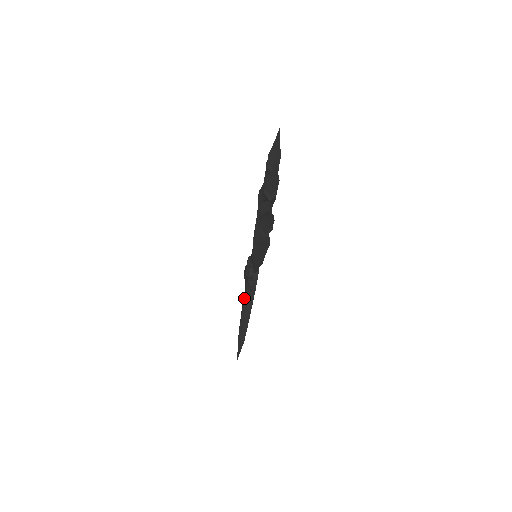
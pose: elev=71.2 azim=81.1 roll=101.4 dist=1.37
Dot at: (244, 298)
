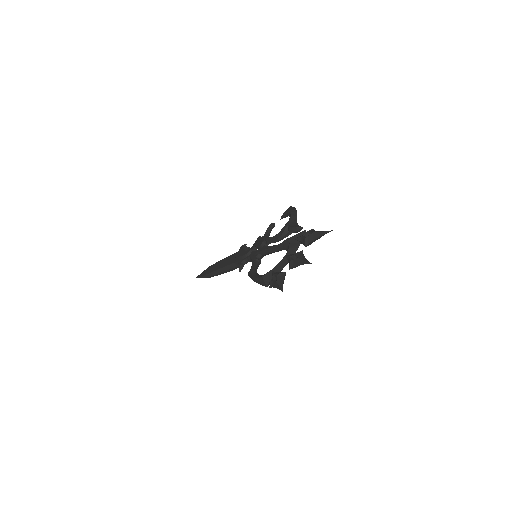
Dot at: (229, 265)
